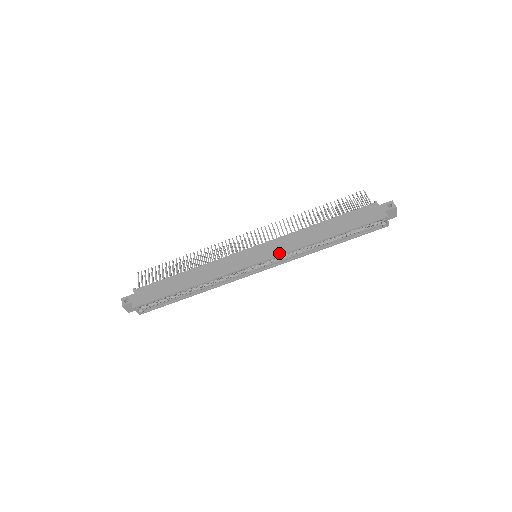
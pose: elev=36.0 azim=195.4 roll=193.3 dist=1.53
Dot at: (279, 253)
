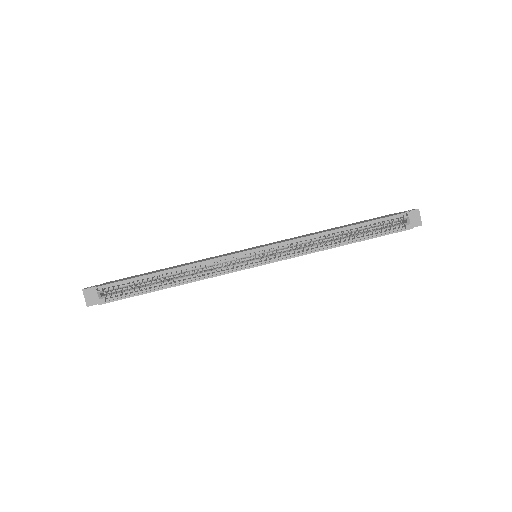
Dot at: (282, 241)
